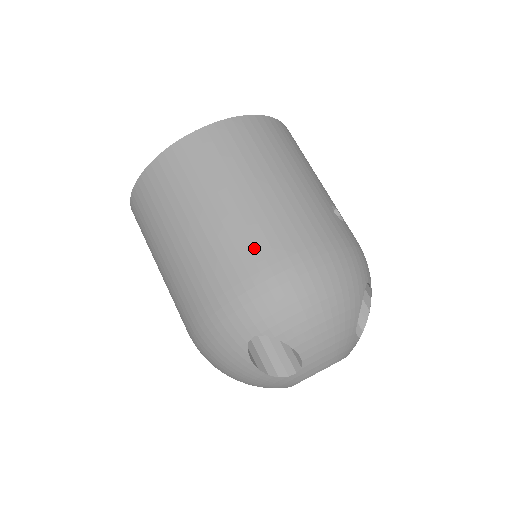
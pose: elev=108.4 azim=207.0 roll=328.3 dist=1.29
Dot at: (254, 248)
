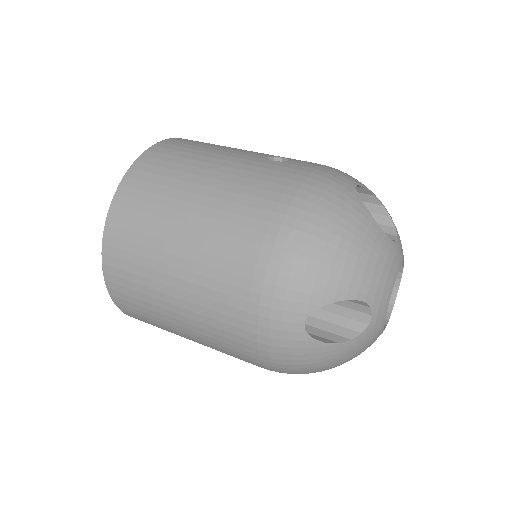
Dot at: (233, 254)
